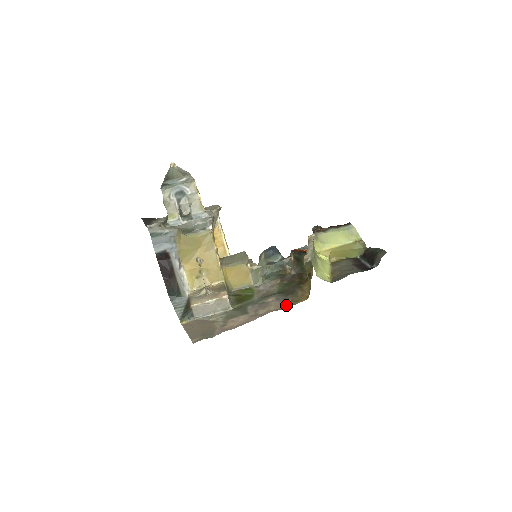
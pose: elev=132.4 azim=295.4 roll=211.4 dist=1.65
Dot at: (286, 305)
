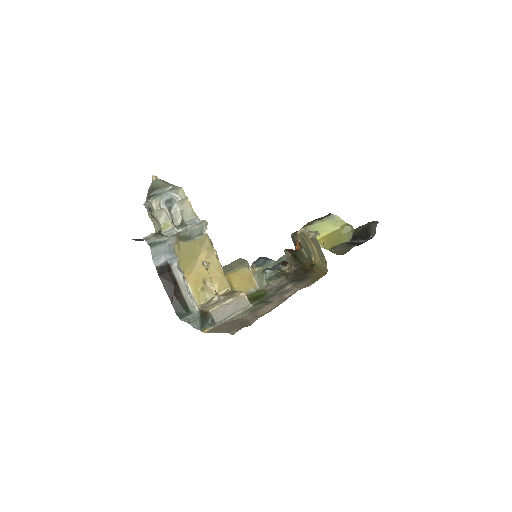
Dot at: (309, 284)
